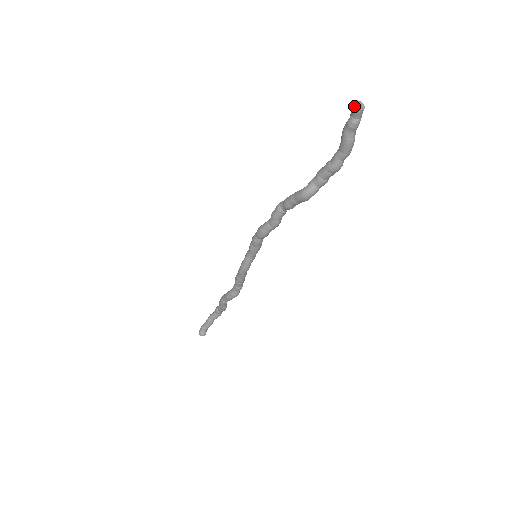
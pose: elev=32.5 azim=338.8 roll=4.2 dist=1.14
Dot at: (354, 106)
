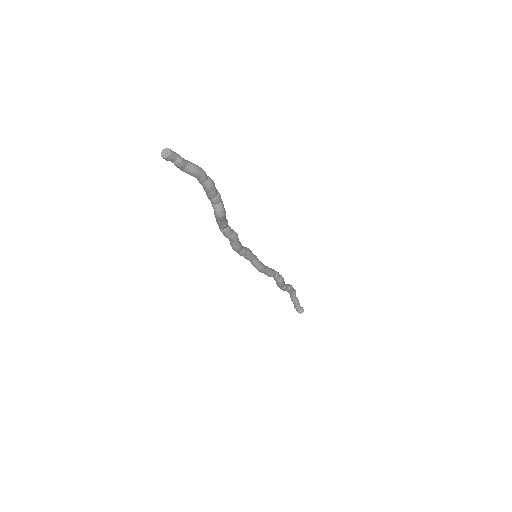
Dot at: occluded
